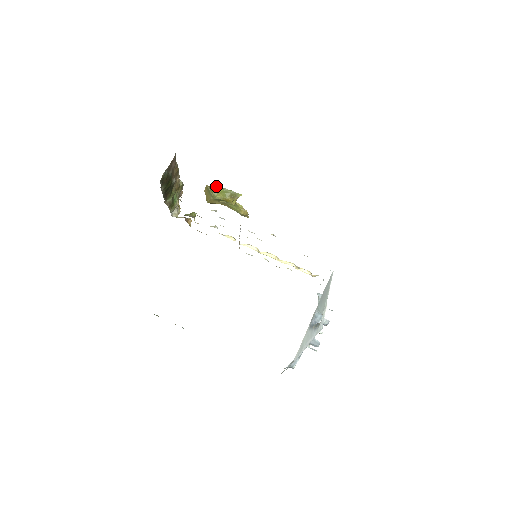
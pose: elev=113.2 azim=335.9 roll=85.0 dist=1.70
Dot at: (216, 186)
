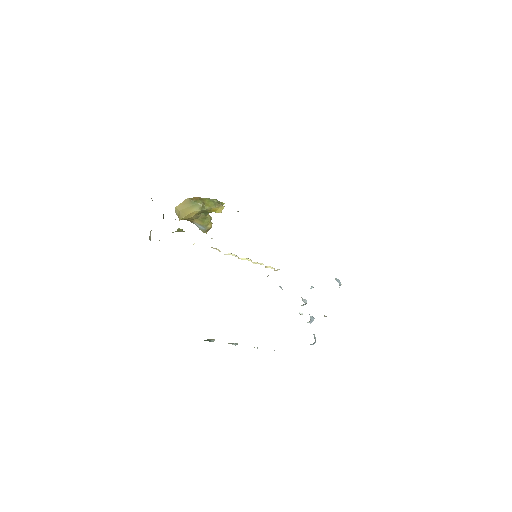
Dot at: (200, 197)
